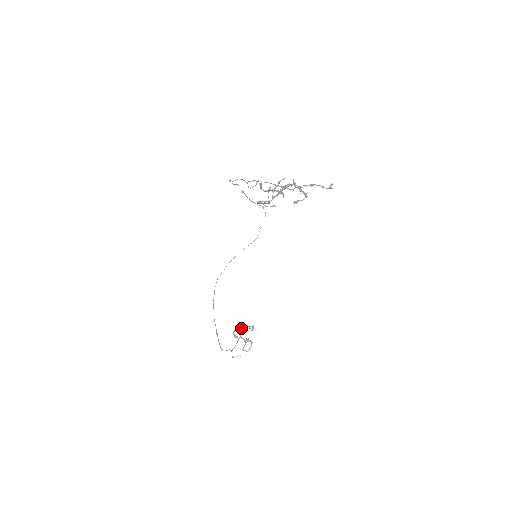
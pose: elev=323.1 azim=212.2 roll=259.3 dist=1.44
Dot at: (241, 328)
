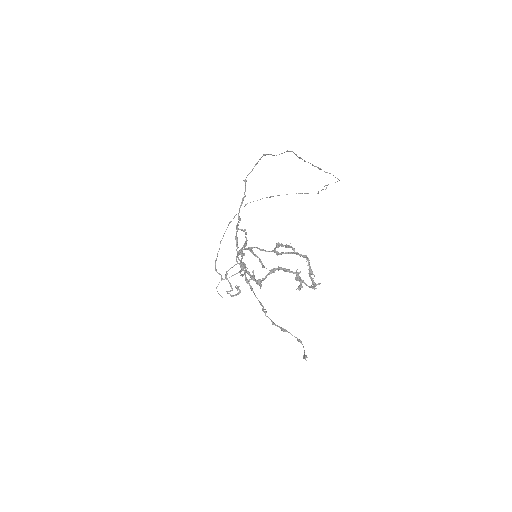
Dot at: (245, 265)
